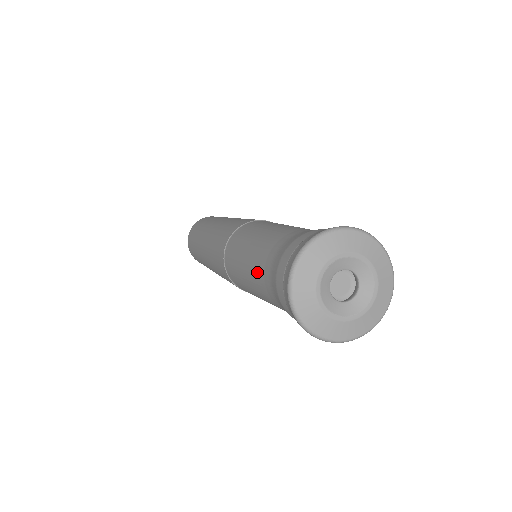
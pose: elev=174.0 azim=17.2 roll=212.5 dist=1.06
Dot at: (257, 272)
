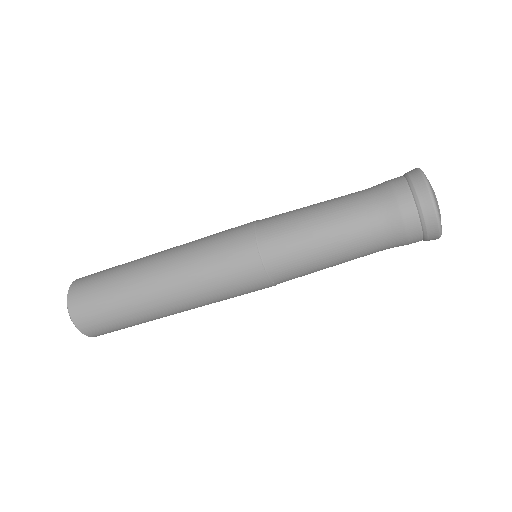
Dot at: (355, 230)
